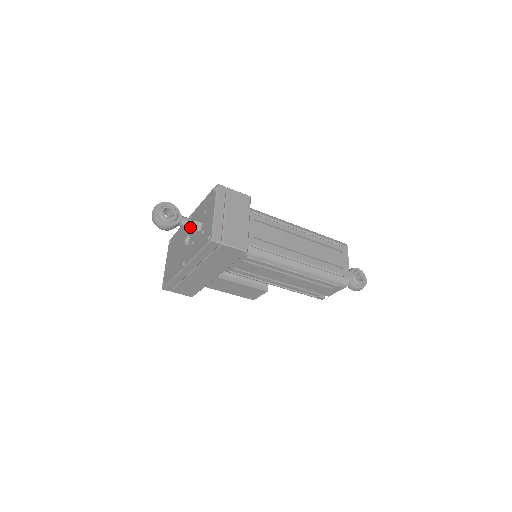
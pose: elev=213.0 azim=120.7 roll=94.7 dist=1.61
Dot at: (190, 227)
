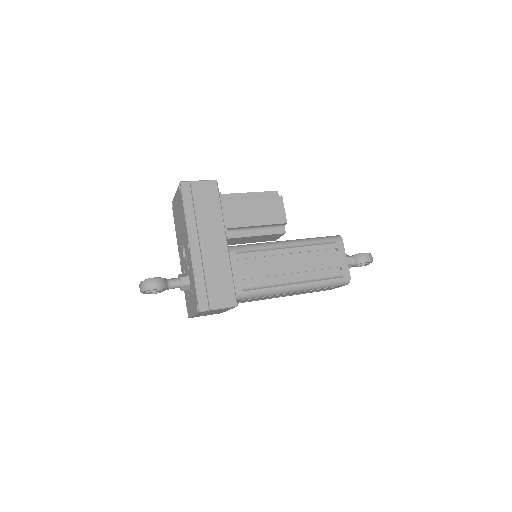
Dot at: occluded
